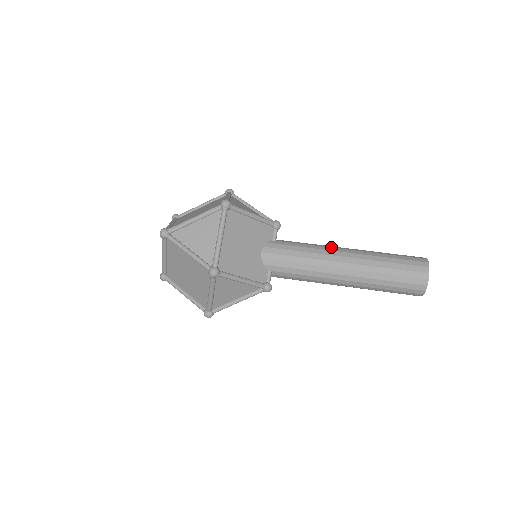
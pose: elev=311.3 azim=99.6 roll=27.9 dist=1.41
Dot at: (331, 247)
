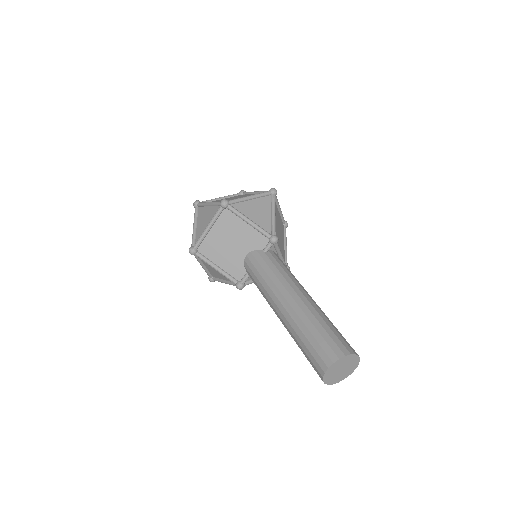
Dot at: (290, 285)
